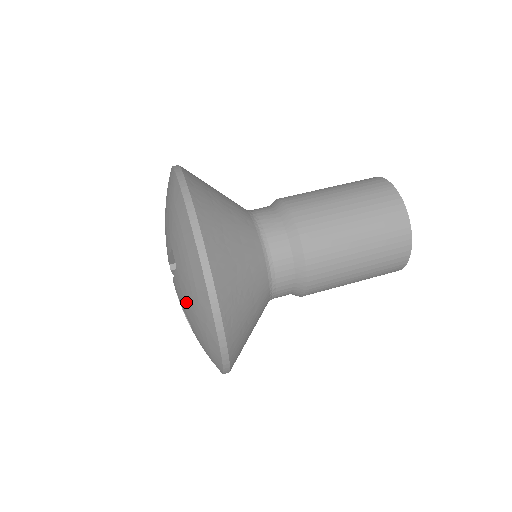
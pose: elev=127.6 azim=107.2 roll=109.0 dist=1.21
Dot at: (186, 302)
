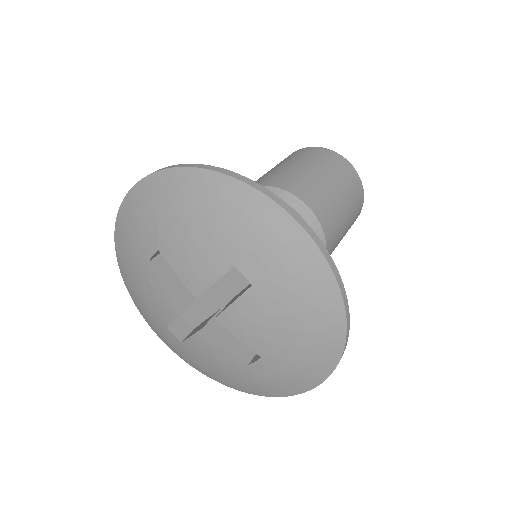
Dot at: (274, 324)
